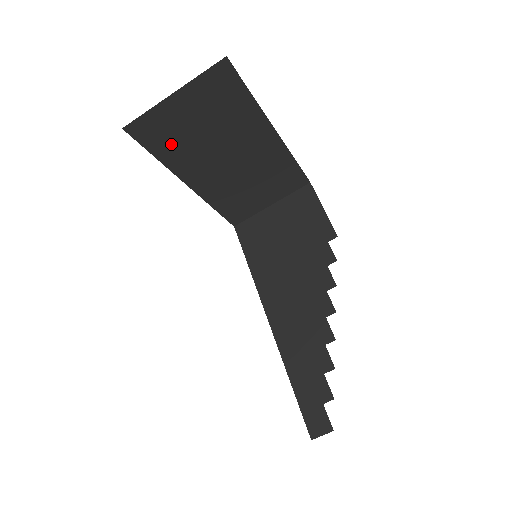
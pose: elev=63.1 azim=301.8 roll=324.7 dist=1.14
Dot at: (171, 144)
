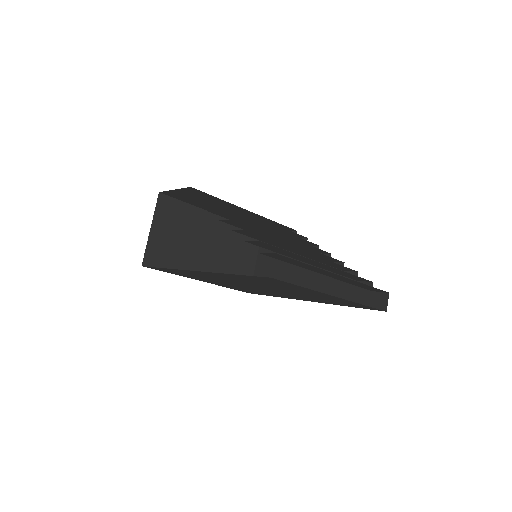
Dot at: (171, 259)
